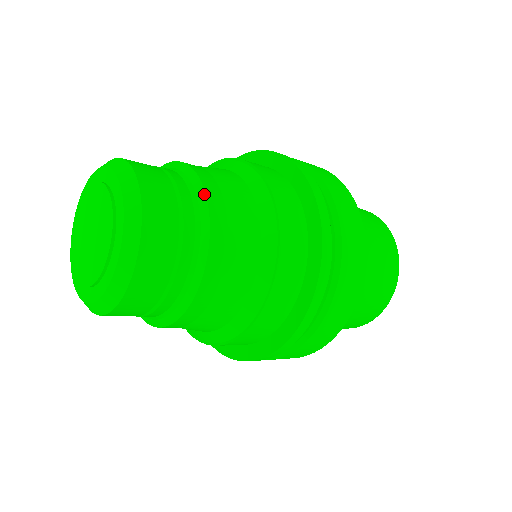
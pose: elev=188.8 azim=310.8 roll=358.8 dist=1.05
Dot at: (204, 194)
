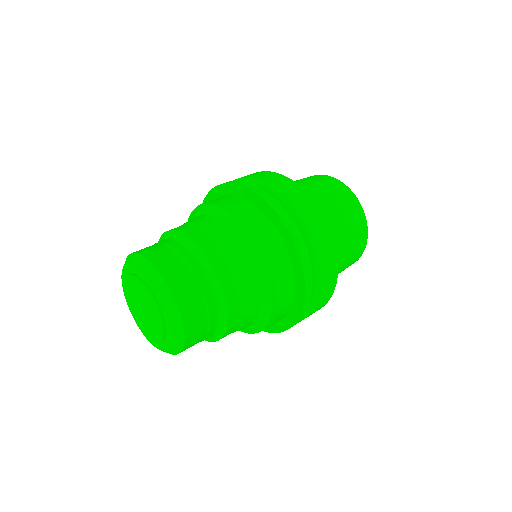
Dot at: (225, 330)
